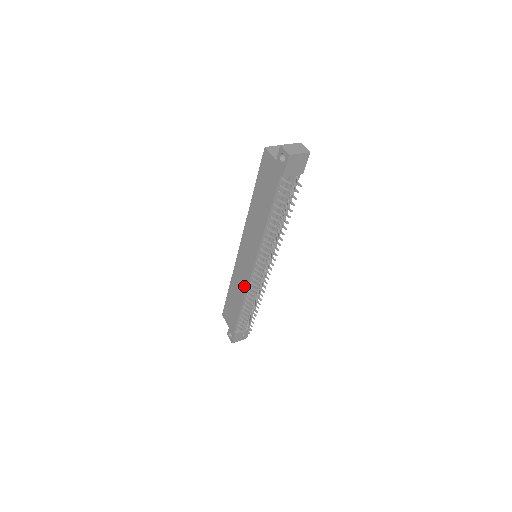
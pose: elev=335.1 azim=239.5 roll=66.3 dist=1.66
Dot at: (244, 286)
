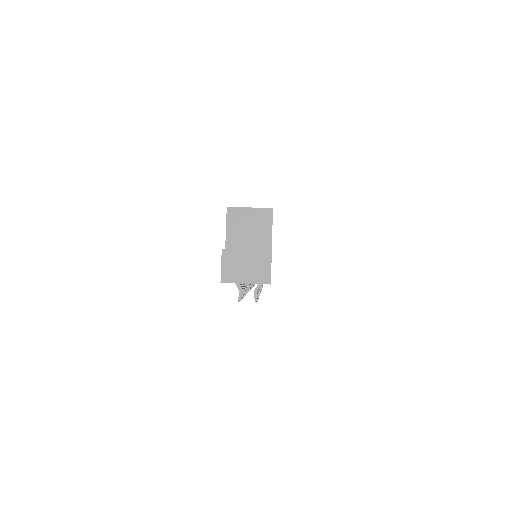
Dot at: occluded
